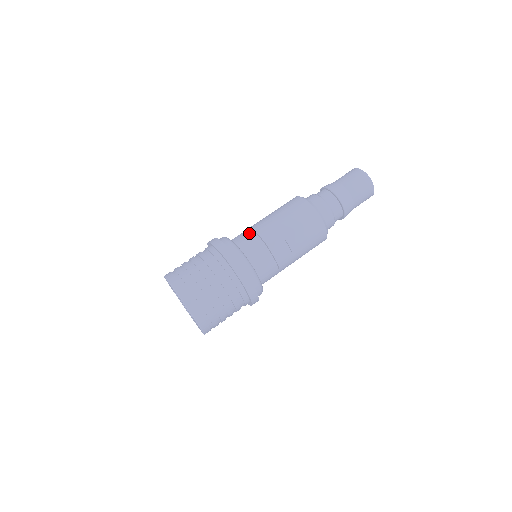
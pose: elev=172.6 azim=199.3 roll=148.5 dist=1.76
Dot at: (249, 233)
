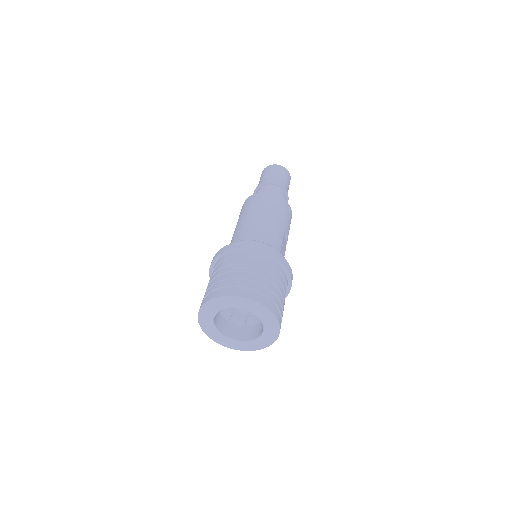
Dot at: (263, 232)
